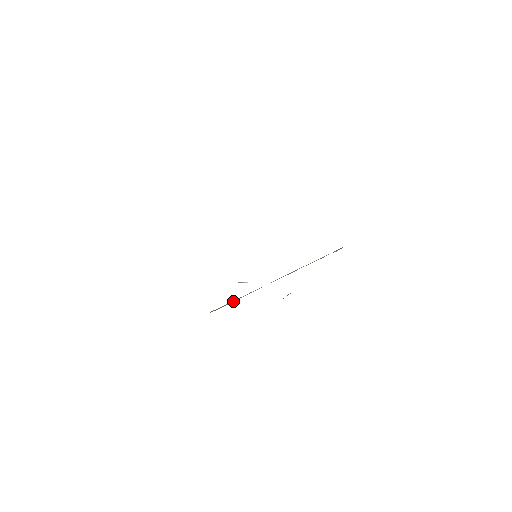
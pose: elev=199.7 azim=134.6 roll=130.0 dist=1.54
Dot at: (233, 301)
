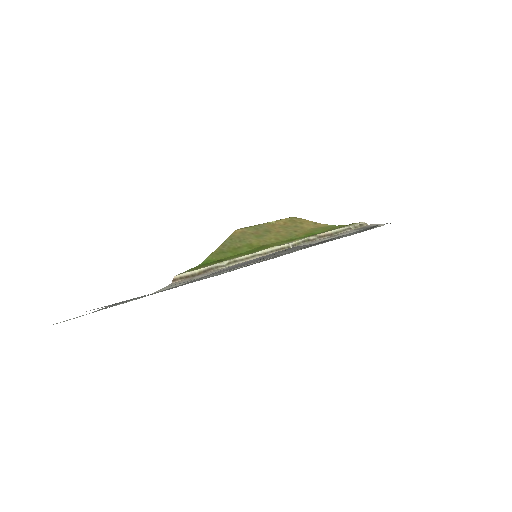
Dot at: (205, 271)
